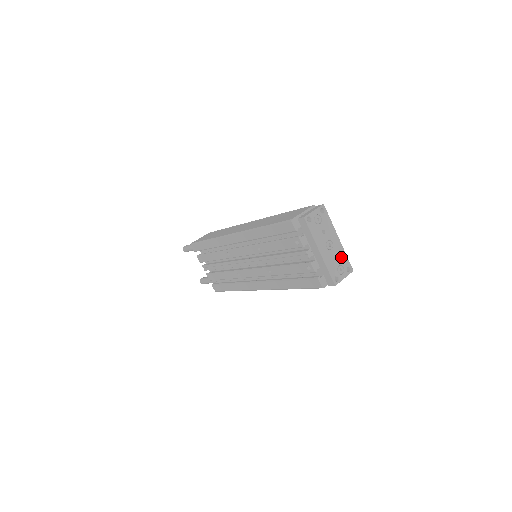
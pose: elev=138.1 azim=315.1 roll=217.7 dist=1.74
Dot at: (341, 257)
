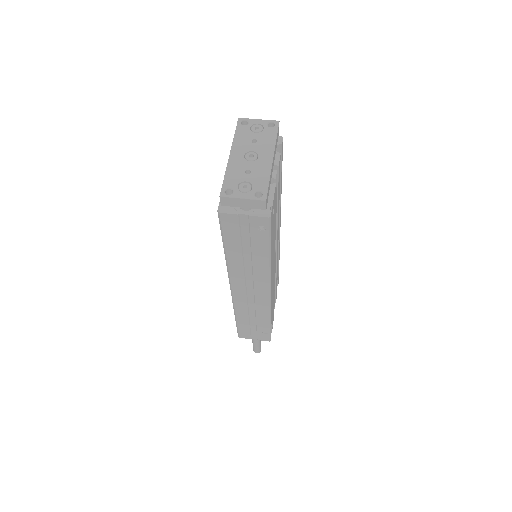
Dot at: (258, 176)
